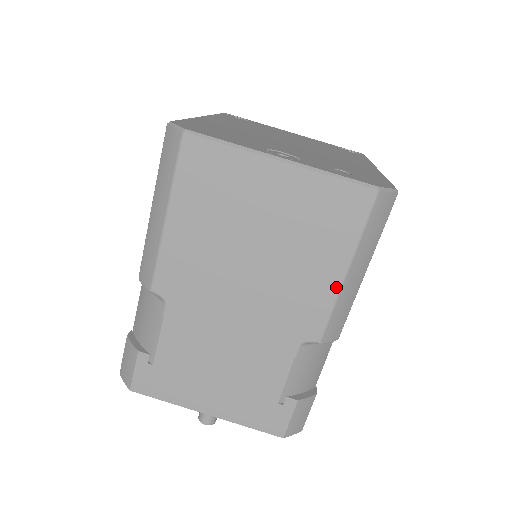
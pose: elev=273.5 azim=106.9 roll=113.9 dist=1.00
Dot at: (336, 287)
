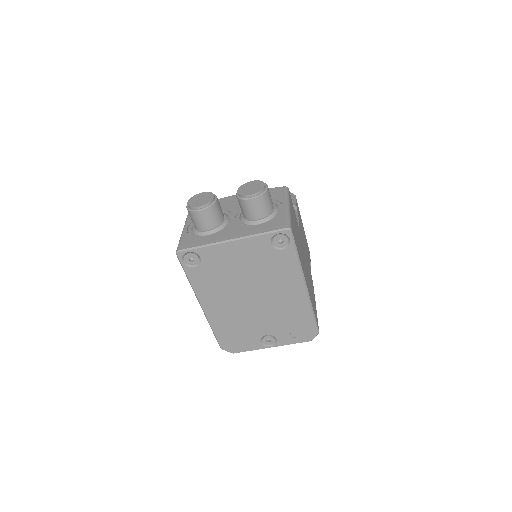
Dot at: occluded
